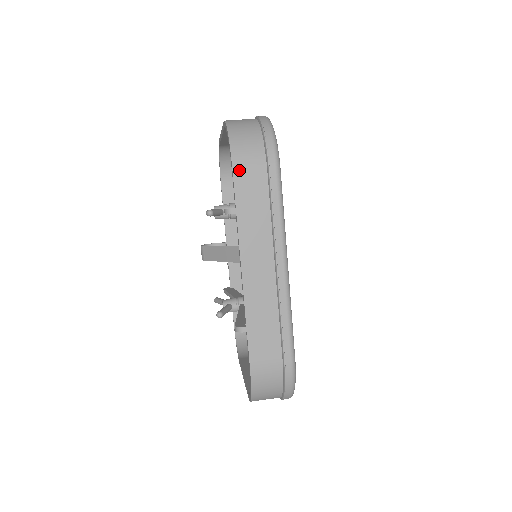
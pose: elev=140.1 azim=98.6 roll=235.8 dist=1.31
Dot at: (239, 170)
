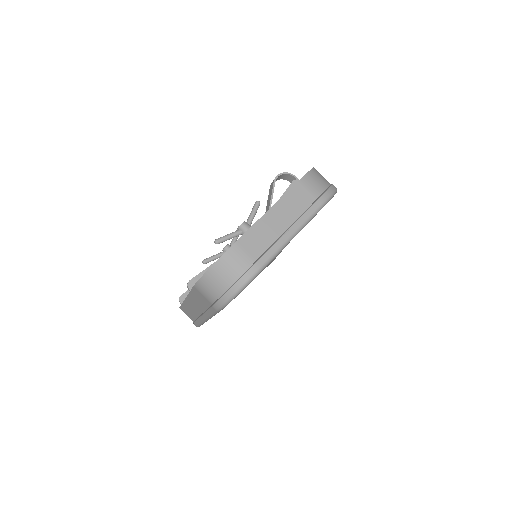
Dot at: (197, 289)
